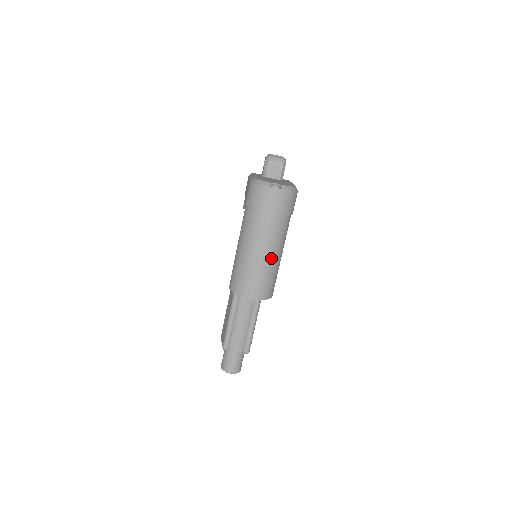
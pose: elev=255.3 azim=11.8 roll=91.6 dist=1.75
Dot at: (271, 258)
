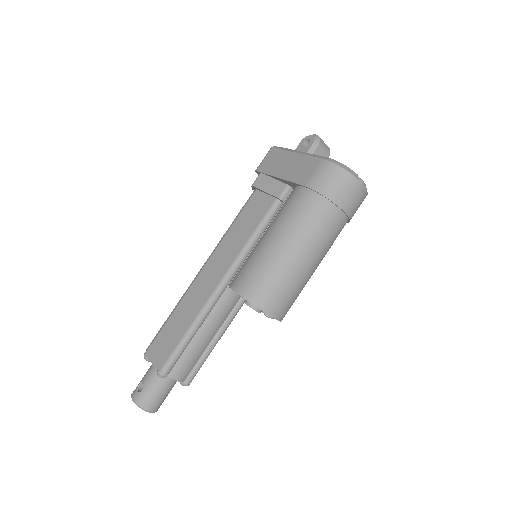
Dot at: (314, 269)
